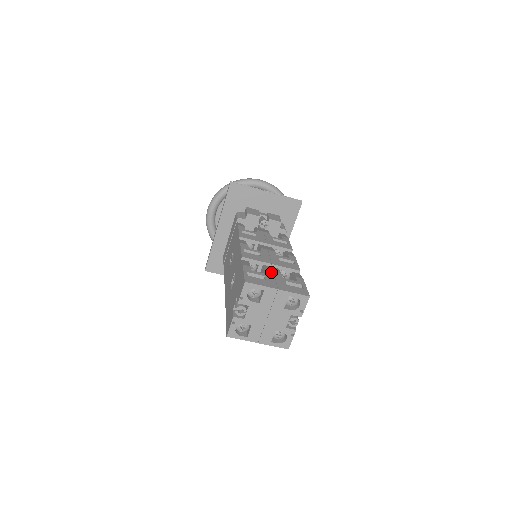
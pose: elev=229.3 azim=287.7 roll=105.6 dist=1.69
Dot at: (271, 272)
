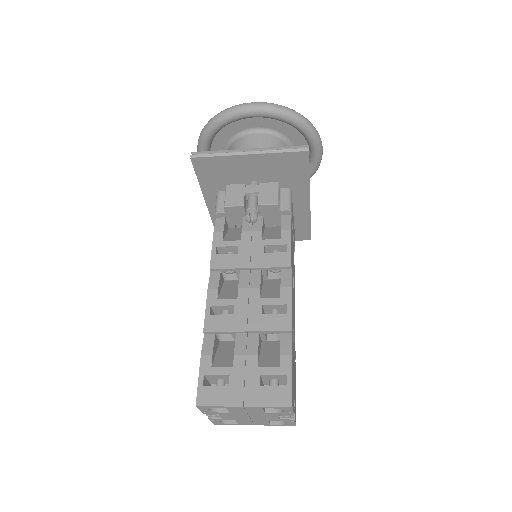
Dot at: (241, 358)
